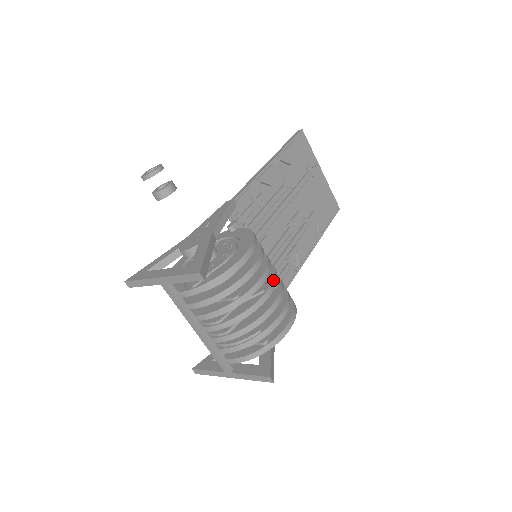
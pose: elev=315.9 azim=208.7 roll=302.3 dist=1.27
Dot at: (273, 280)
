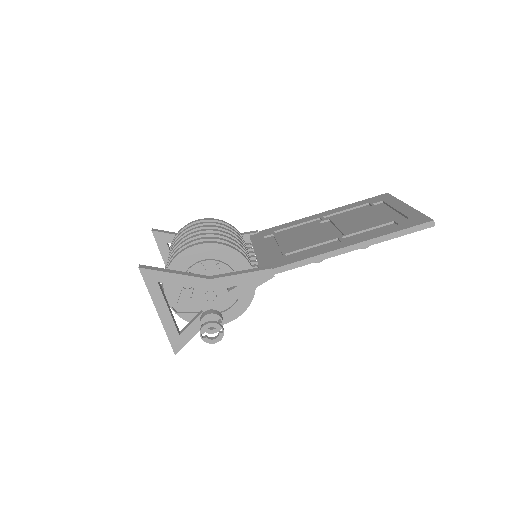
Dot at: occluded
